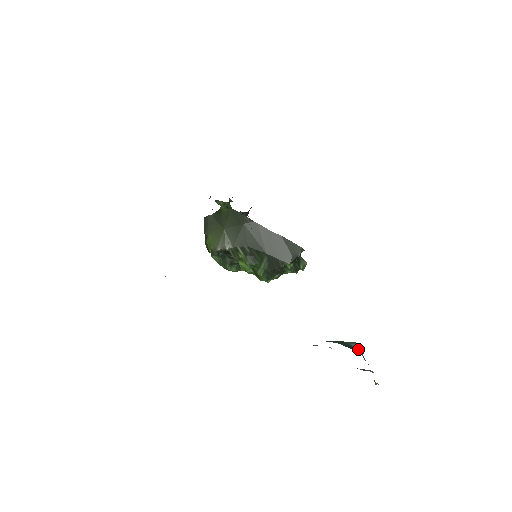
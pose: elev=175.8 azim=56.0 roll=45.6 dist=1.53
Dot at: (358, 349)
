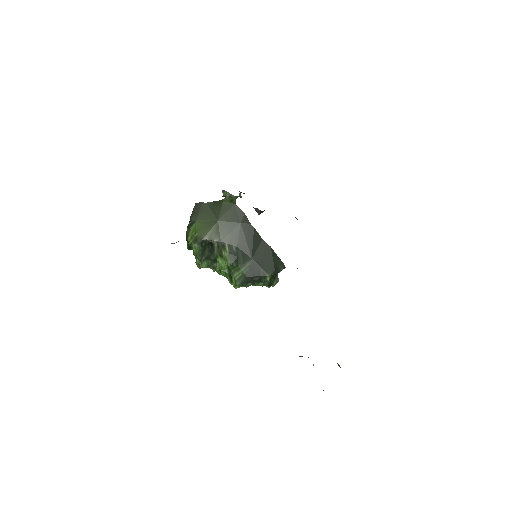
Dot at: occluded
